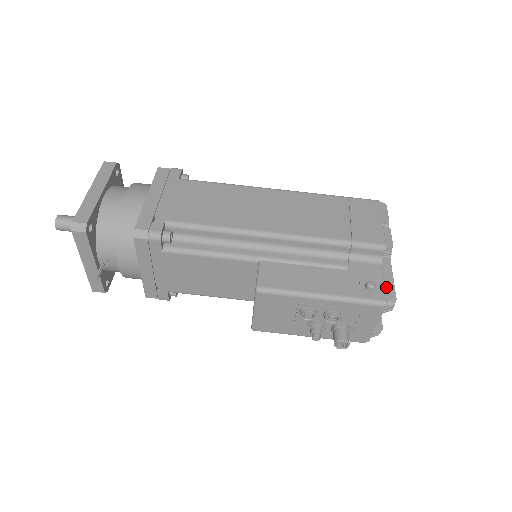
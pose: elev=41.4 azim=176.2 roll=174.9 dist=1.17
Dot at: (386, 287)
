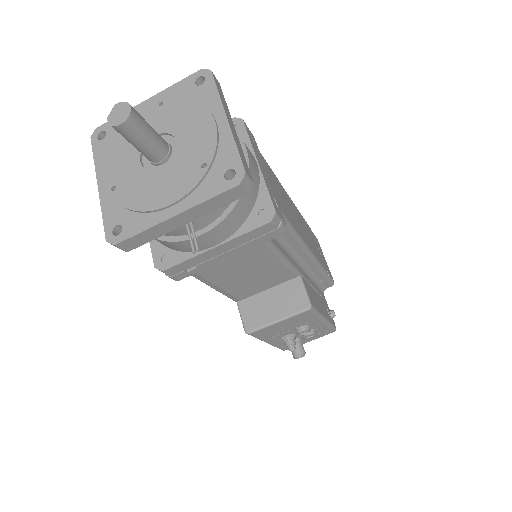
Dot at: occluded
